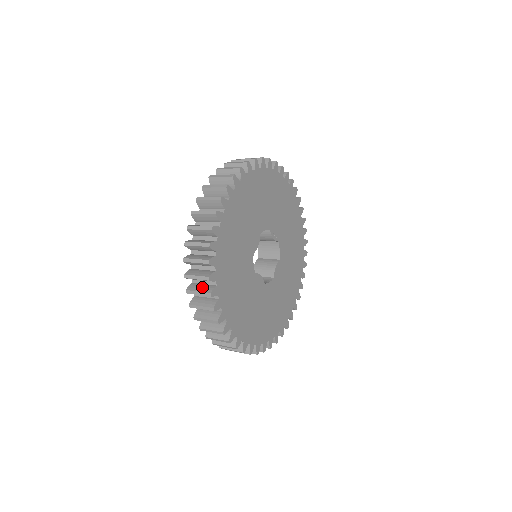
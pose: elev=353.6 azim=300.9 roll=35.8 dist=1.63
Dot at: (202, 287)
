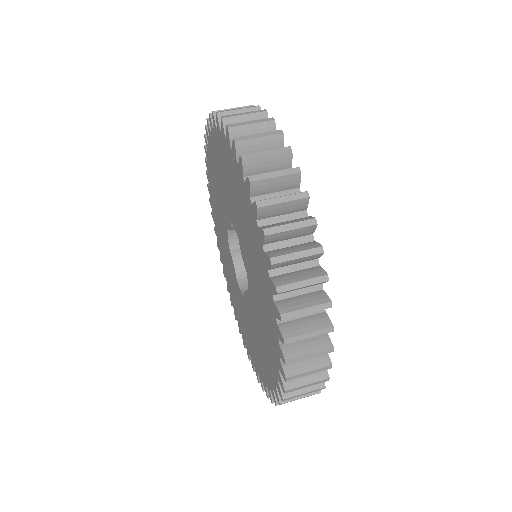
Dot at: (309, 361)
